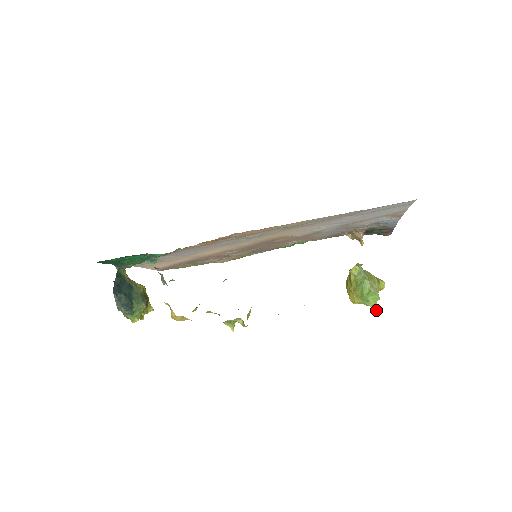
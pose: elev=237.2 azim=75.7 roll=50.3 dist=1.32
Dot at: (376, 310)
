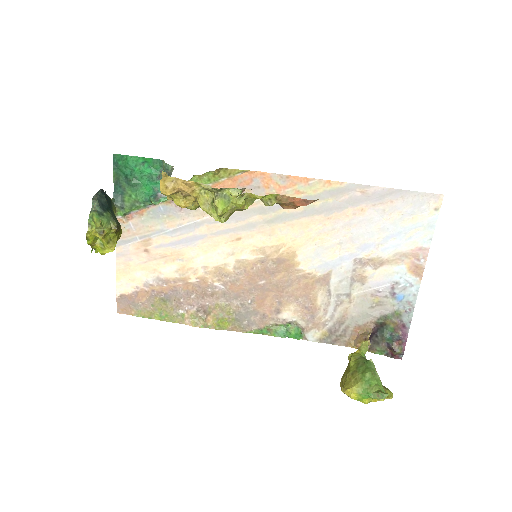
Dot at: (382, 392)
